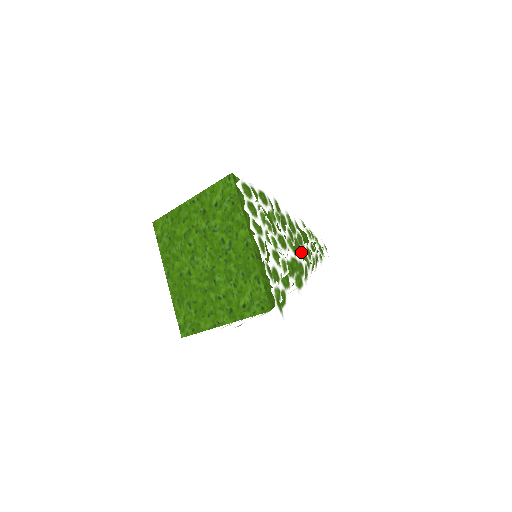
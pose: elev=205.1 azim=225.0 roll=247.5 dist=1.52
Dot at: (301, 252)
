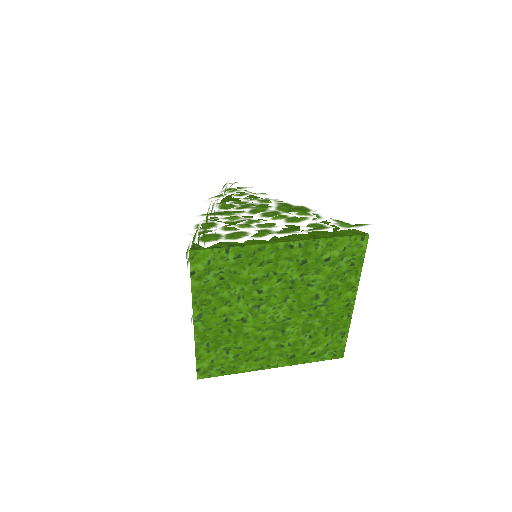
Dot at: occluded
